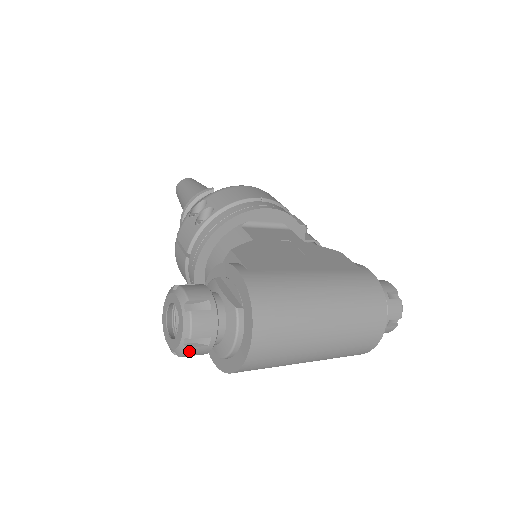
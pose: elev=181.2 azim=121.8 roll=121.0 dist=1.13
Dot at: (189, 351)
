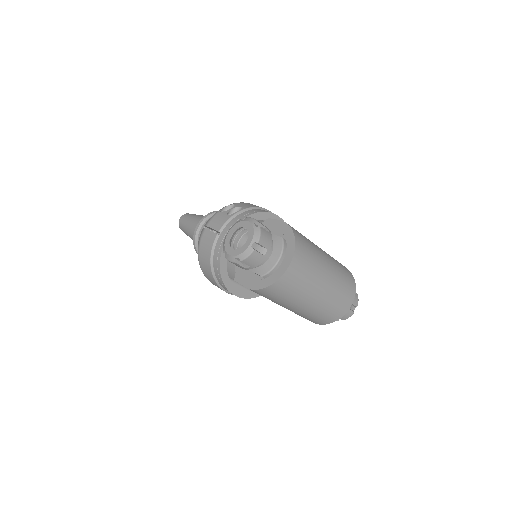
Dot at: (253, 254)
